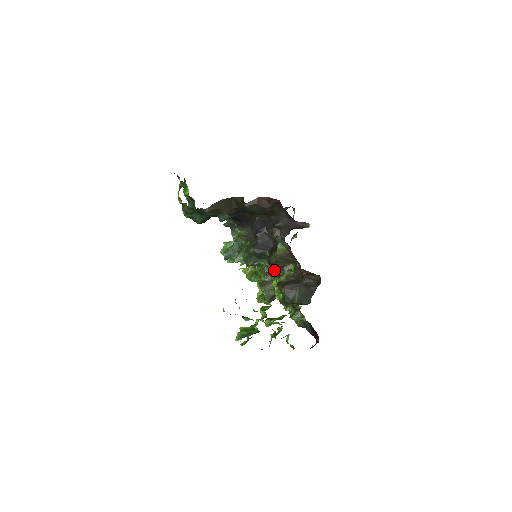
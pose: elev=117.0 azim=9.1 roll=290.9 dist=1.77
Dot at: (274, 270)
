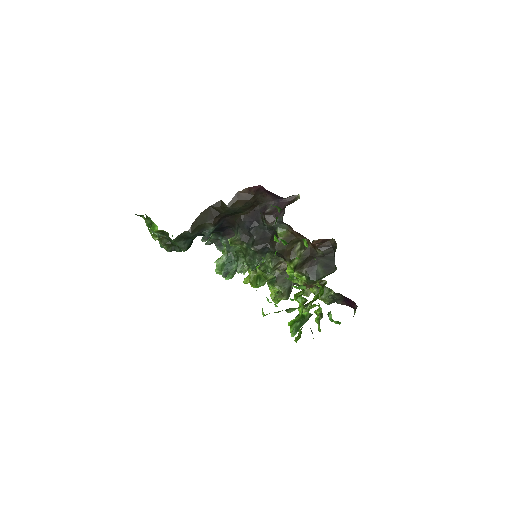
Dot at: (283, 258)
